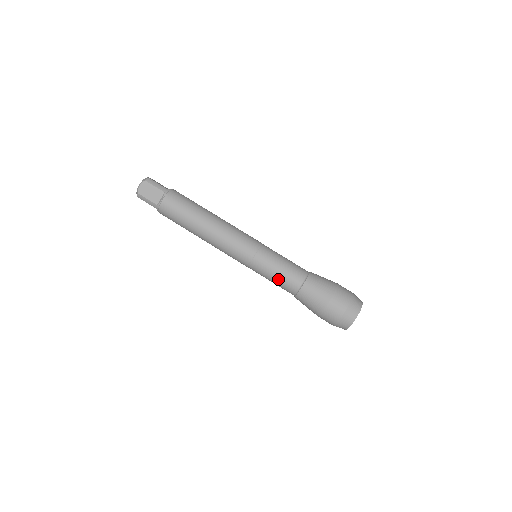
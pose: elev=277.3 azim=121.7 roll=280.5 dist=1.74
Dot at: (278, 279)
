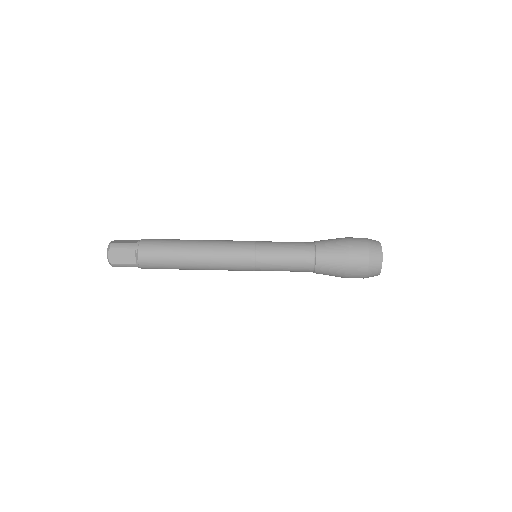
Dot at: (289, 267)
